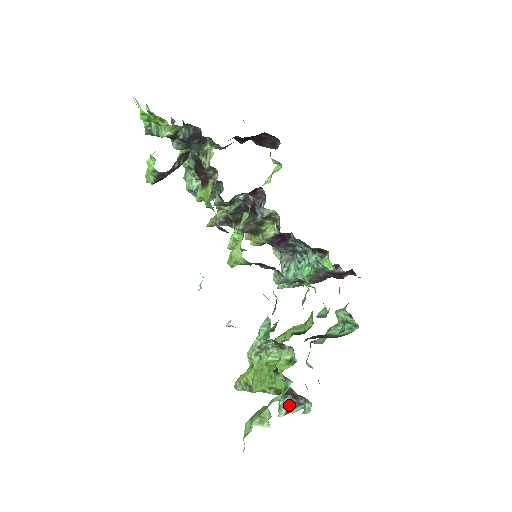
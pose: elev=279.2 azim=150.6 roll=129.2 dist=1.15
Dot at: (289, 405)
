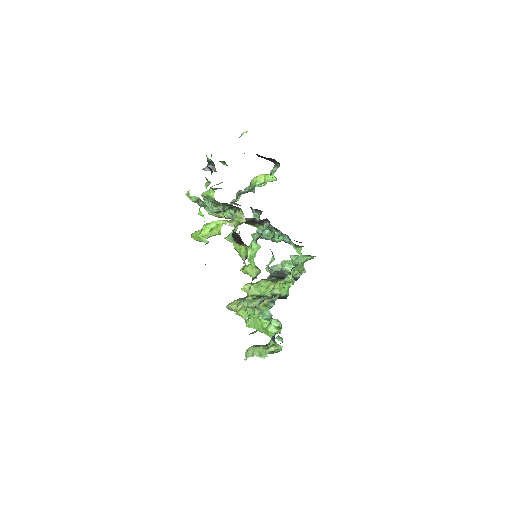
Dot at: occluded
